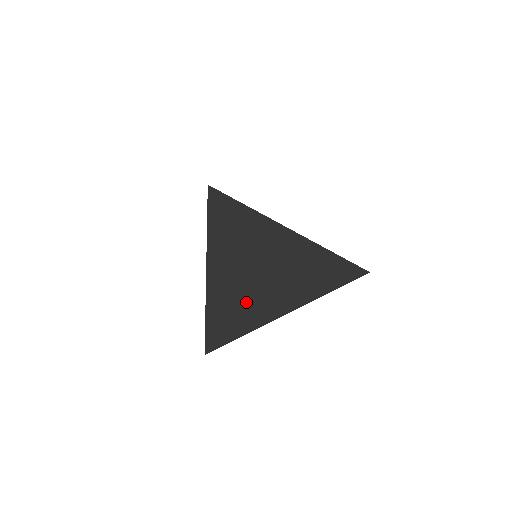
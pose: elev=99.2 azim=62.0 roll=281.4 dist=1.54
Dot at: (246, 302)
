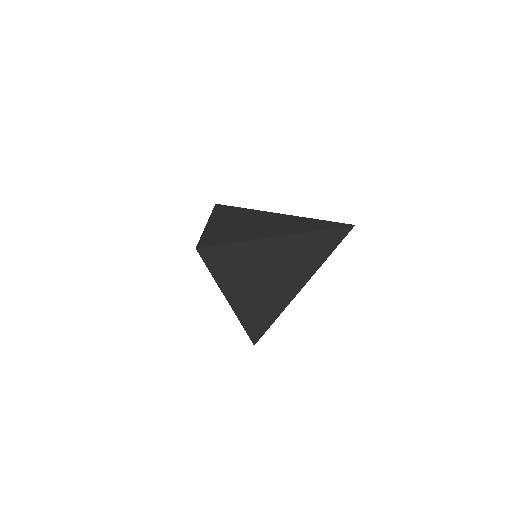
Dot at: (267, 299)
